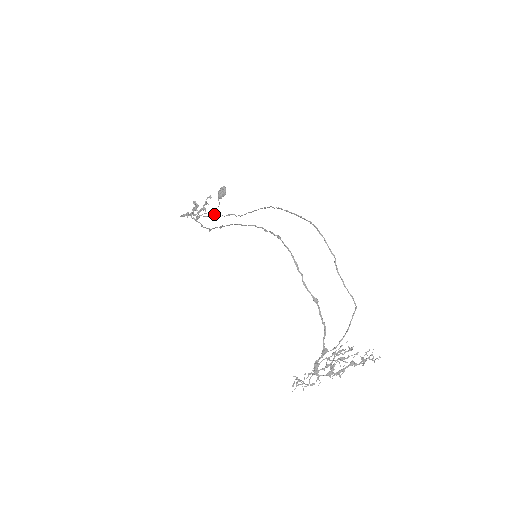
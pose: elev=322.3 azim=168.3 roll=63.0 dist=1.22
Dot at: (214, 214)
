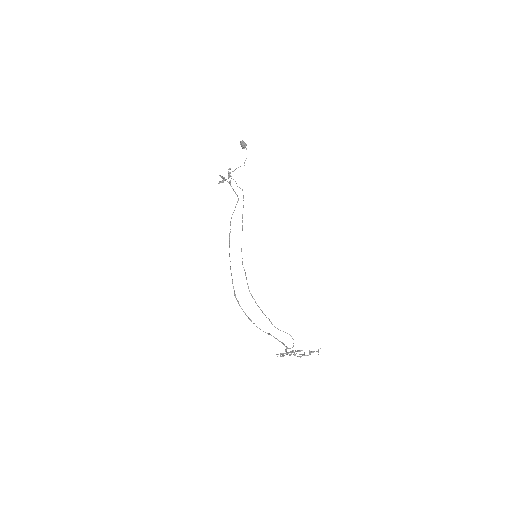
Dot at: (244, 165)
